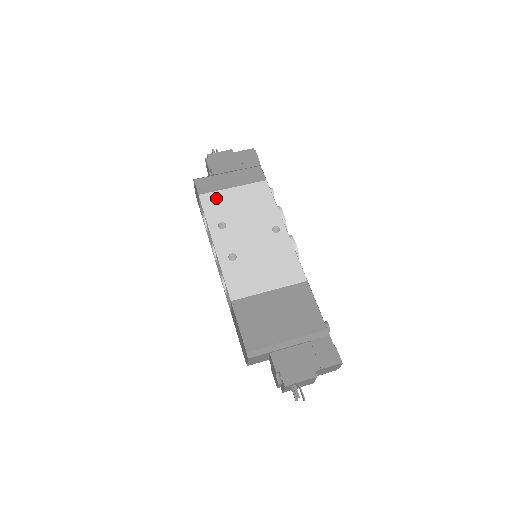
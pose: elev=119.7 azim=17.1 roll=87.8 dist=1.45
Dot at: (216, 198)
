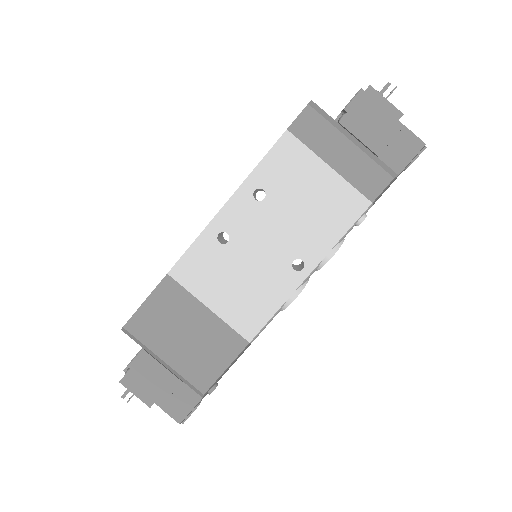
Dot at: (297, 156)
